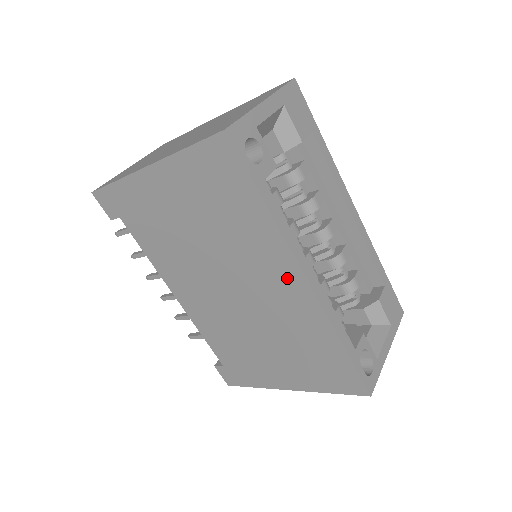
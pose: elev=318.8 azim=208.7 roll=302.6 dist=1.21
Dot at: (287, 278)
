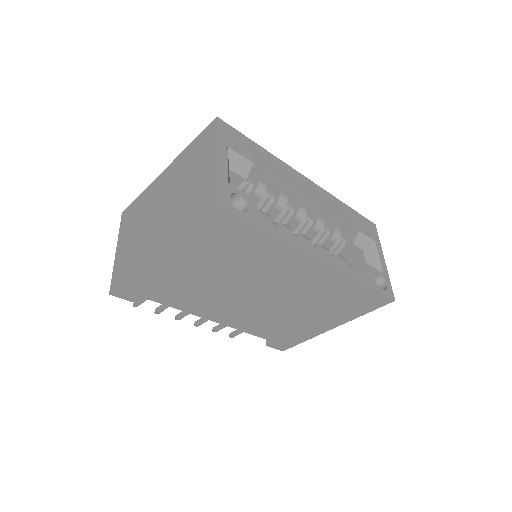
Dot at: (305, 267)
